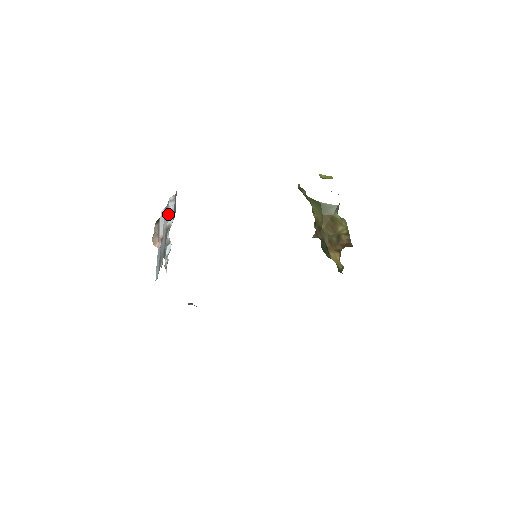
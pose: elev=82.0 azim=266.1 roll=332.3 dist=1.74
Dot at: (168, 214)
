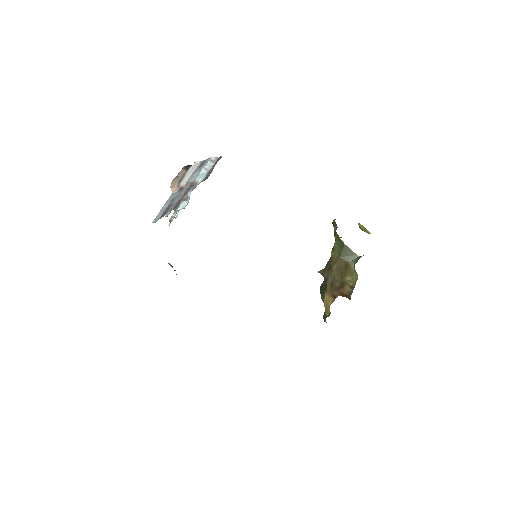
Dot at: (201, 171)
